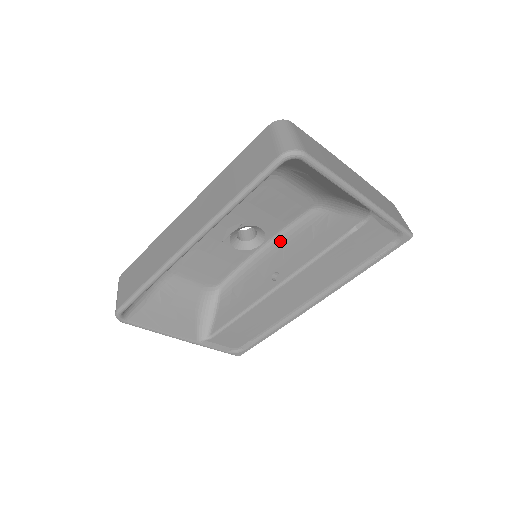
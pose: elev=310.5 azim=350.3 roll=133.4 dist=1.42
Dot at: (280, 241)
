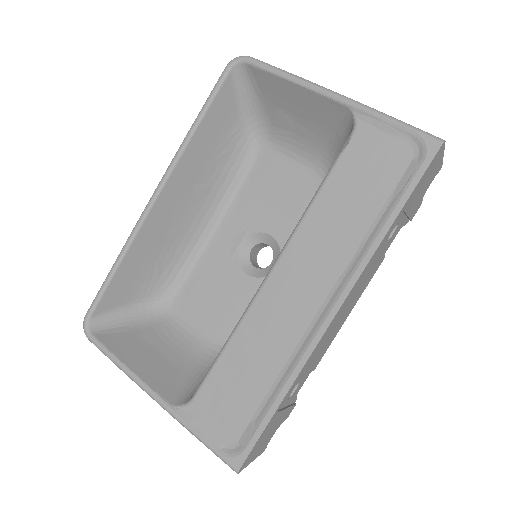
Dot at: occluded
